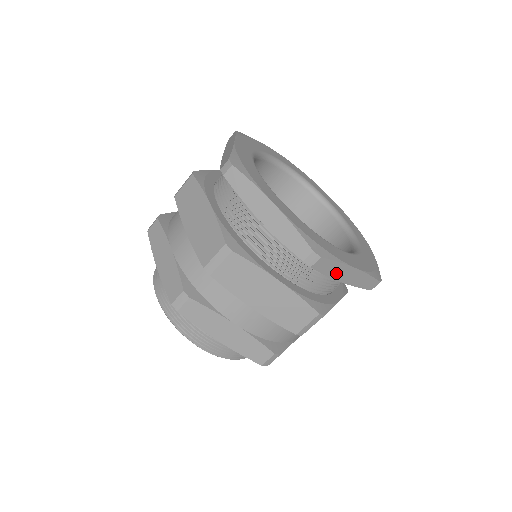
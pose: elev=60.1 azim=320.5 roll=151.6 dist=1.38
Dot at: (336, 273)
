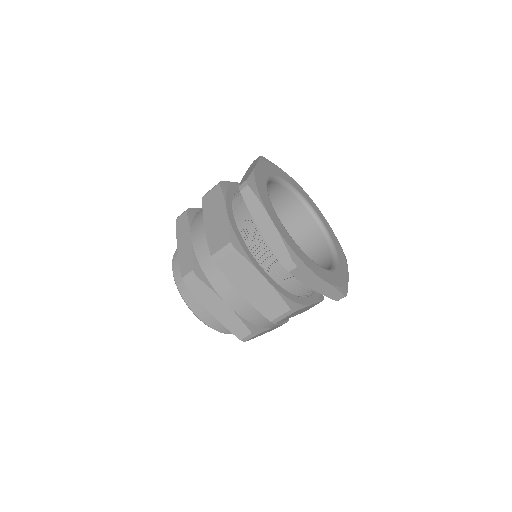
Dot at: occluded
